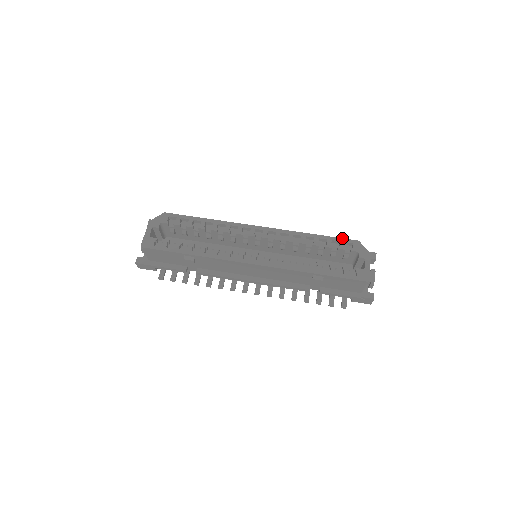
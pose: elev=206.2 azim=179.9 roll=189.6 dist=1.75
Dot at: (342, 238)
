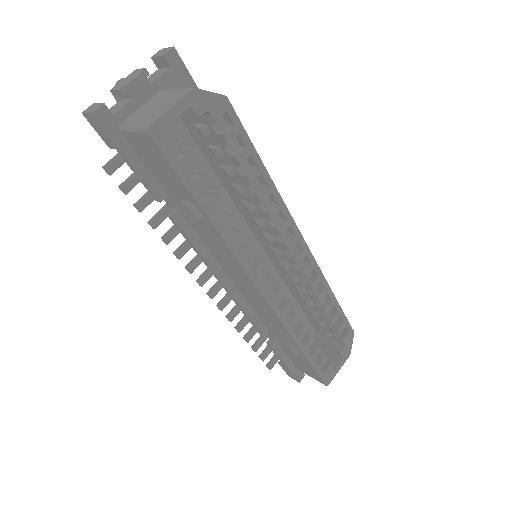
Dot at: occluded
